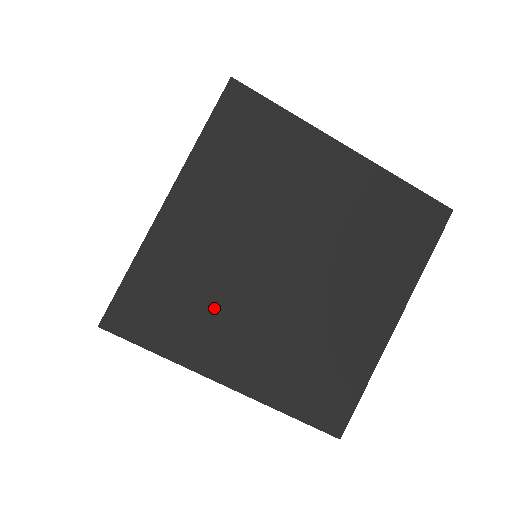
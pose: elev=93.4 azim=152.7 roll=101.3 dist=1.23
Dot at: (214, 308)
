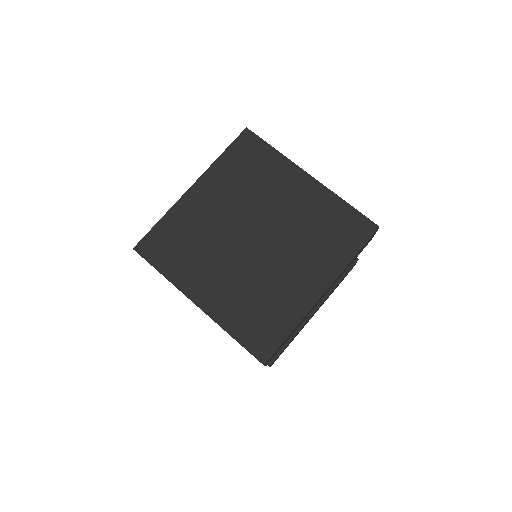
Dot at: (202, 254)
